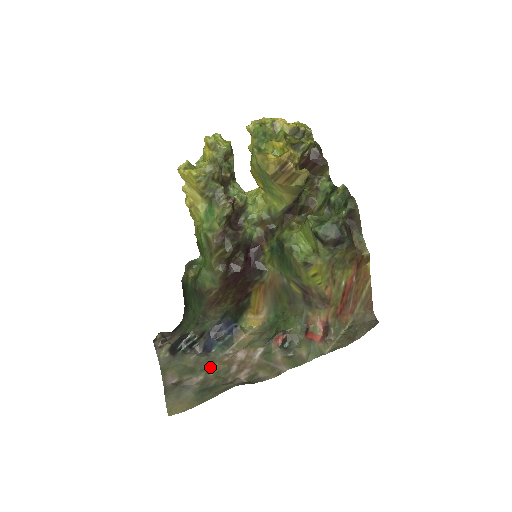
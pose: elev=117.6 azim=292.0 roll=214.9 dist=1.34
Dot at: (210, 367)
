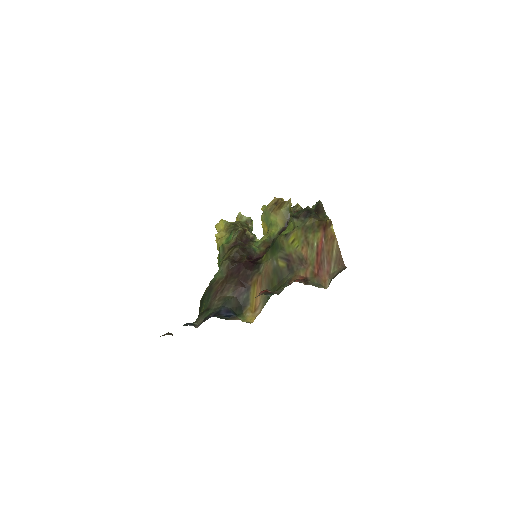
Dot at: occluded
